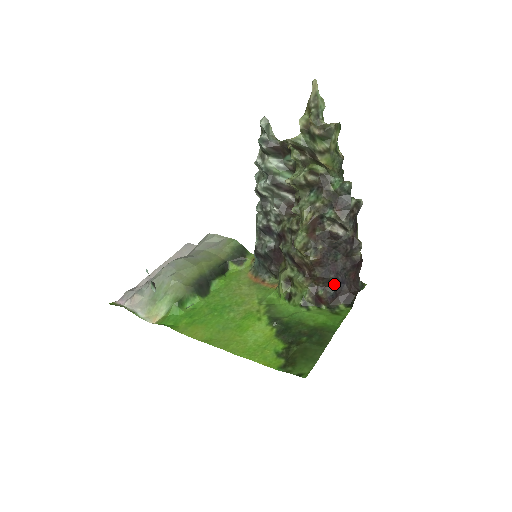
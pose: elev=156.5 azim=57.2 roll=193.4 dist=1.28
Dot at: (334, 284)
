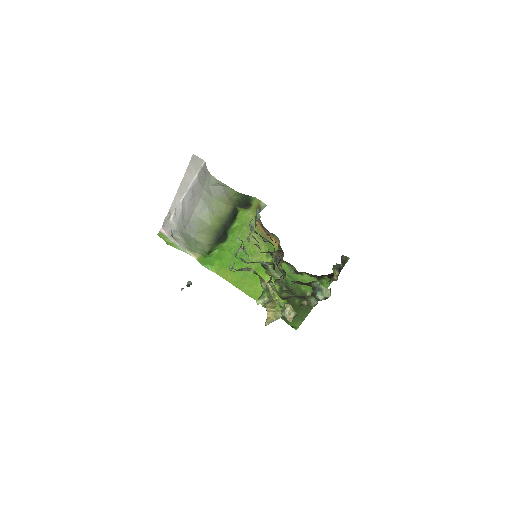
Dot at: occluded
